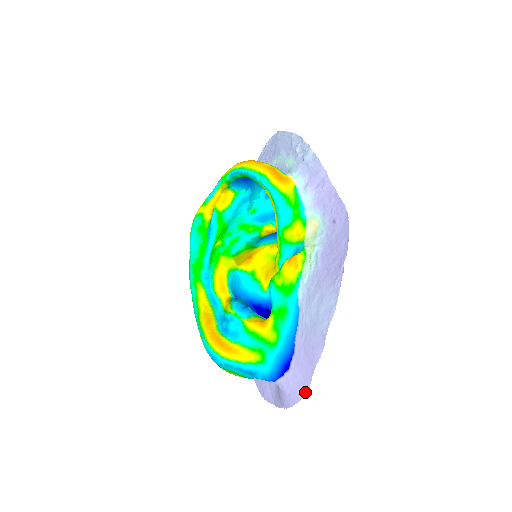
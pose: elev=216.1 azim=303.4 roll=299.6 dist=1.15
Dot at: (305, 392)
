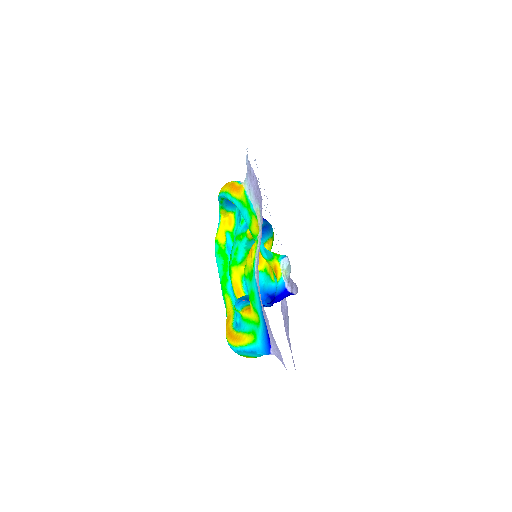
Dot at: occluded
